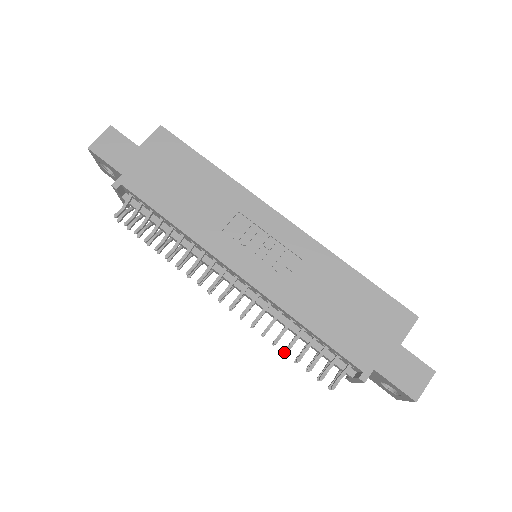
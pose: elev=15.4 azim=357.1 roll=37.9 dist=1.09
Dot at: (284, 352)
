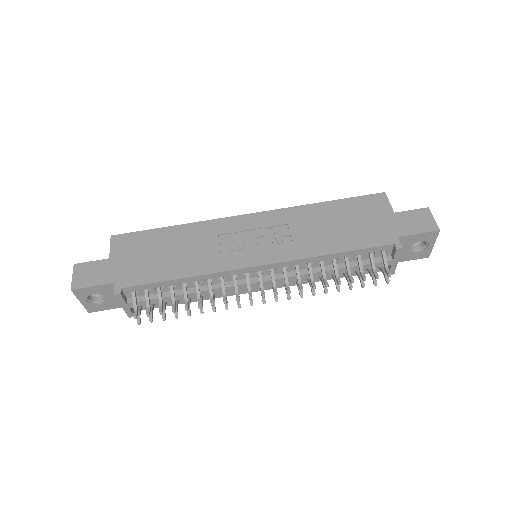
Dot at: (338, 290)
